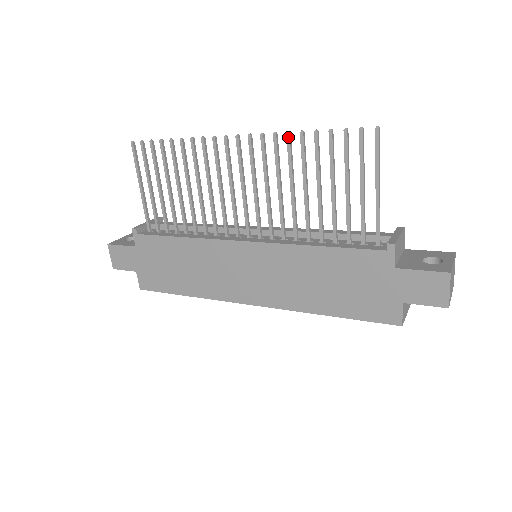
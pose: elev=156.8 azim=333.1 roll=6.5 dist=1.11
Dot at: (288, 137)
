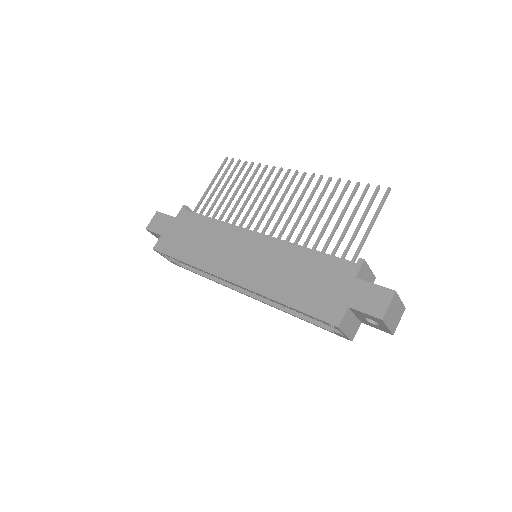
Dot at: (329, 179)
